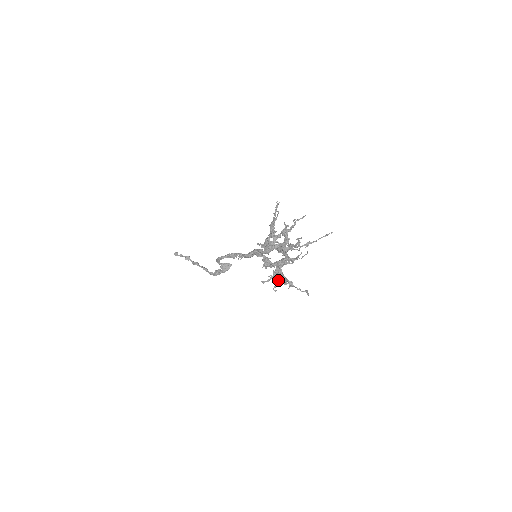
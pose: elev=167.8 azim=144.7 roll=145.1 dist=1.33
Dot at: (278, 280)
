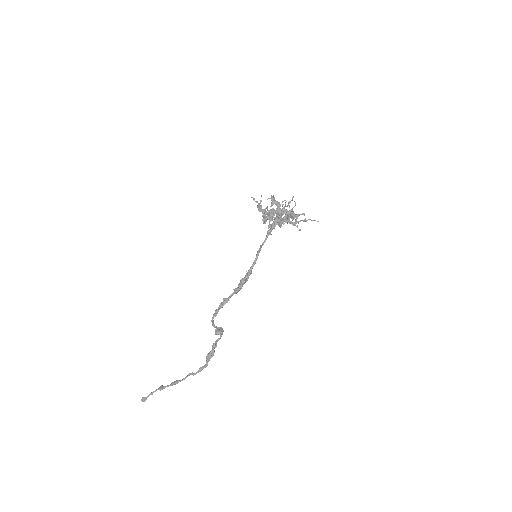
Dot at: (296, 220)
